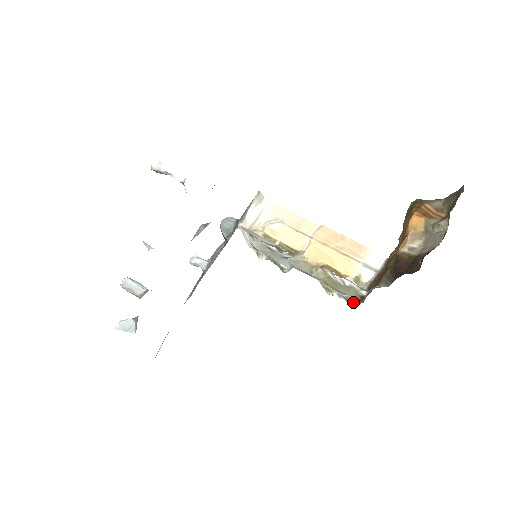
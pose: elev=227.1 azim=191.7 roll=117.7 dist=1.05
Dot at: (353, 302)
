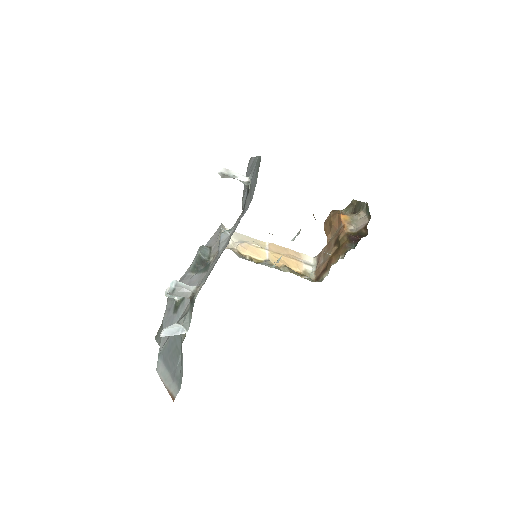
Dot at: (316, 281)
